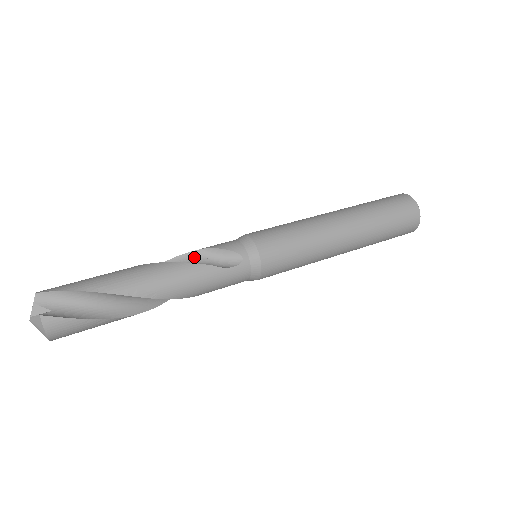
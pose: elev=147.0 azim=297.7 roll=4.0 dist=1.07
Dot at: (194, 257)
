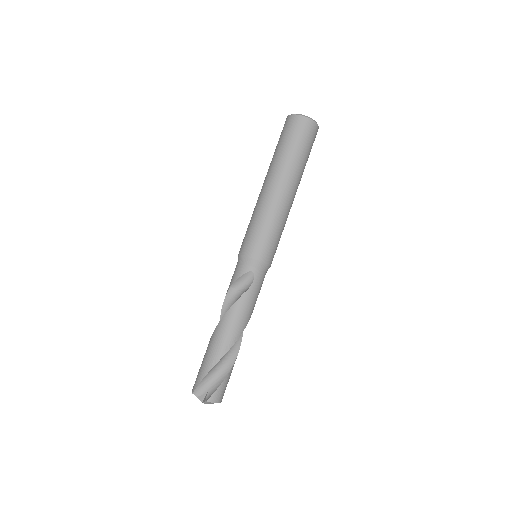
Dot at: (231, 296)
